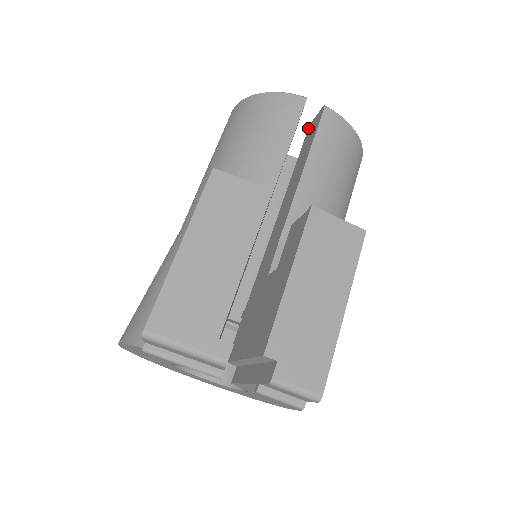
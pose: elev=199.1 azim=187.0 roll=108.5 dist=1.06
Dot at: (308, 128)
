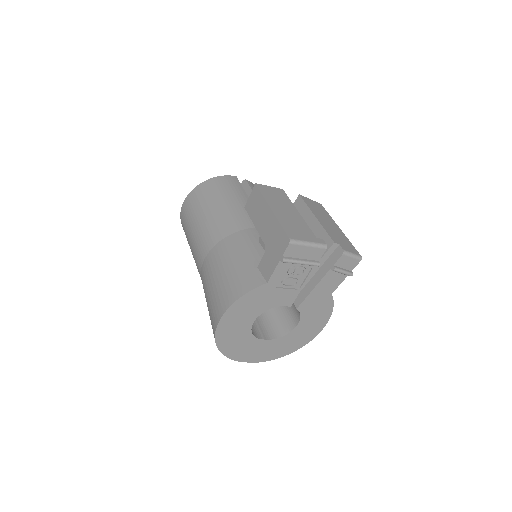
Dot at: occluded
